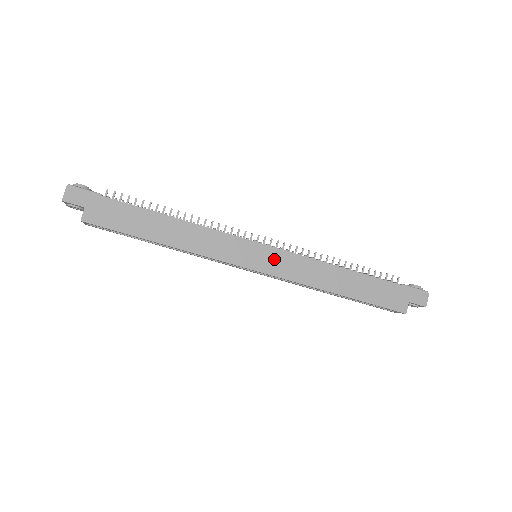
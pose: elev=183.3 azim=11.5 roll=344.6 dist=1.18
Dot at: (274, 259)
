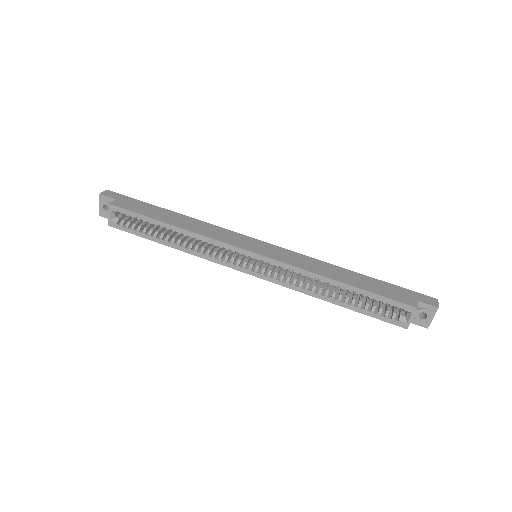
Dot at: (273, 250)
